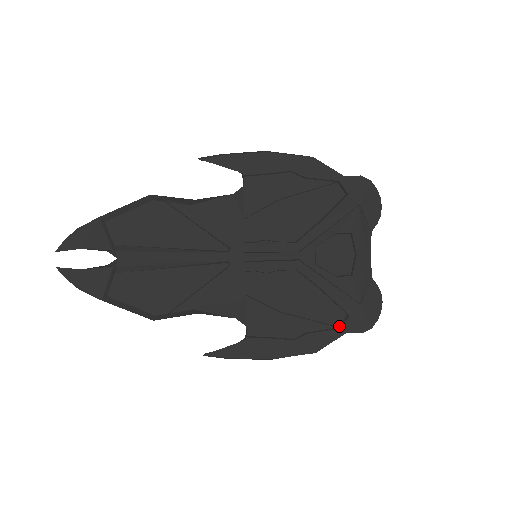
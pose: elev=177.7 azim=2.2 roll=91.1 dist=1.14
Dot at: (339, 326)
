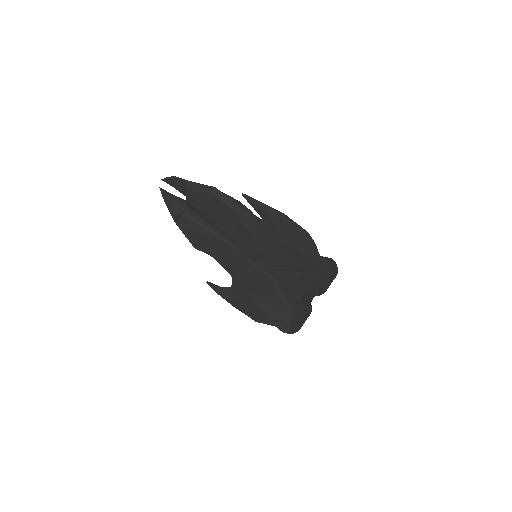
Dot at: (275, 320)
